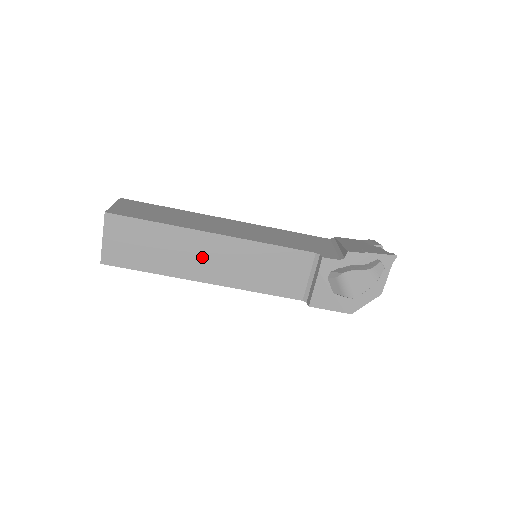
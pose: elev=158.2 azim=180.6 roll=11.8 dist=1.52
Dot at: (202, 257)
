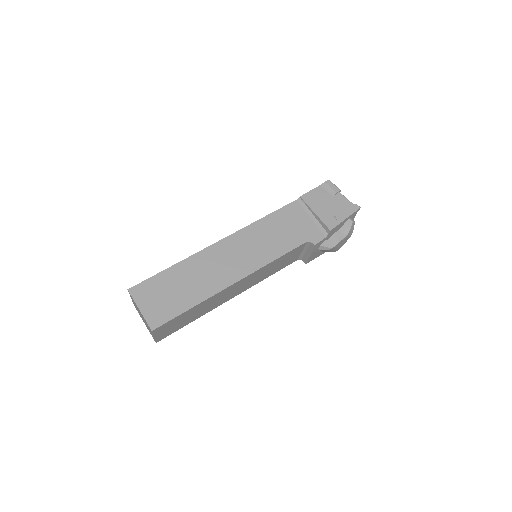
Dot at: (229, 294)
